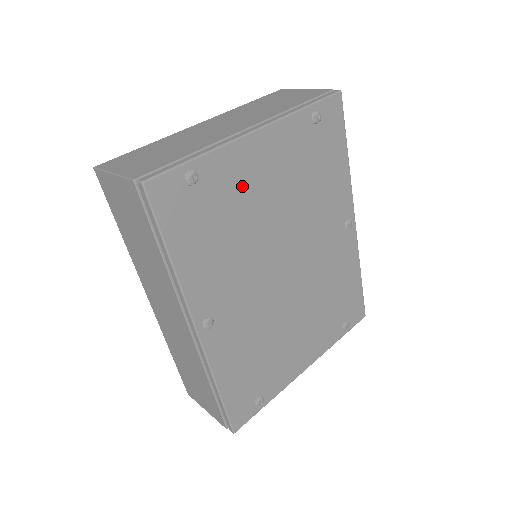
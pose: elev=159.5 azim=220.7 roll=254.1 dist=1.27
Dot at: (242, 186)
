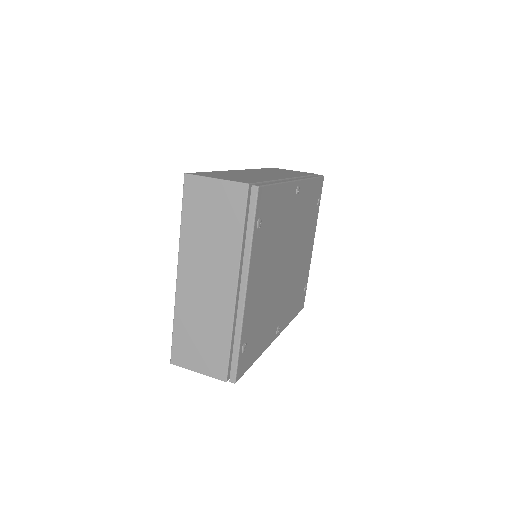
Dot at: (257, 305)
